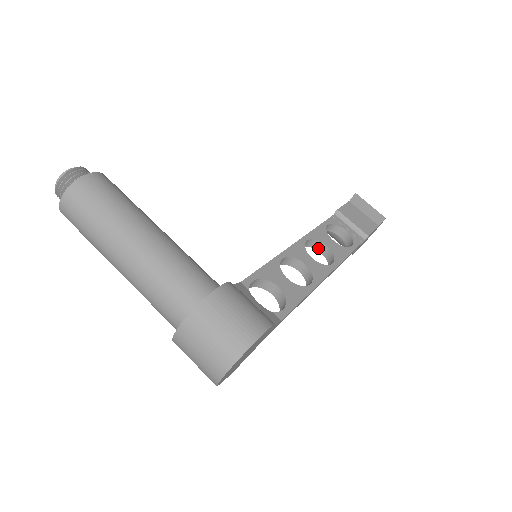
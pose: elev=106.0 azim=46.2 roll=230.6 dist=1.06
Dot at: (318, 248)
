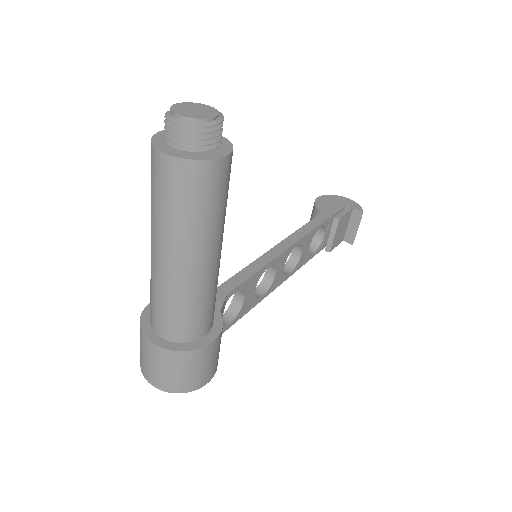
Dot at: (296, 246)
